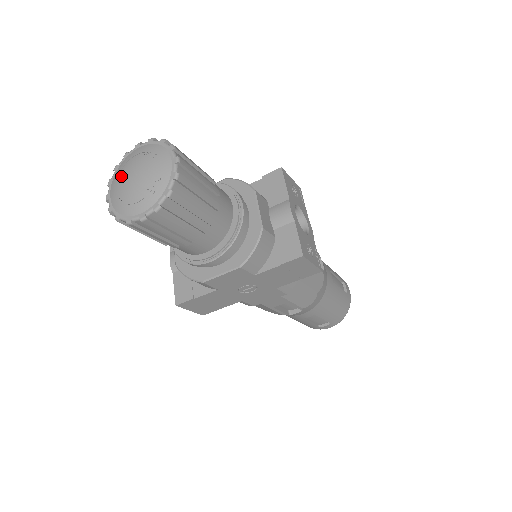
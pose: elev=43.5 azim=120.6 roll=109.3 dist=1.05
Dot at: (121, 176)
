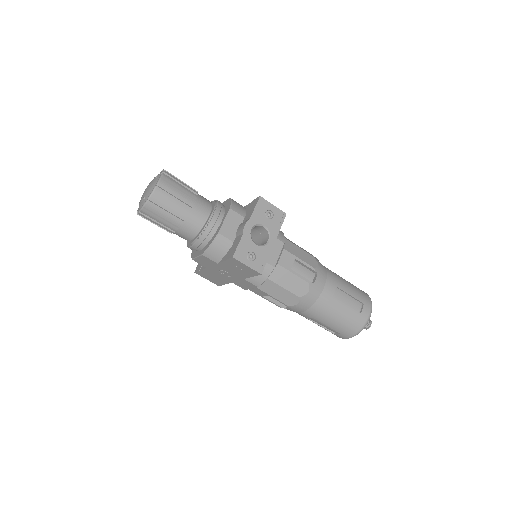
Dot at: occluded
